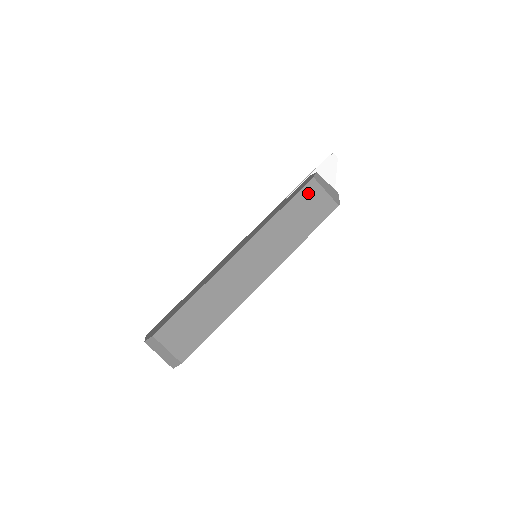
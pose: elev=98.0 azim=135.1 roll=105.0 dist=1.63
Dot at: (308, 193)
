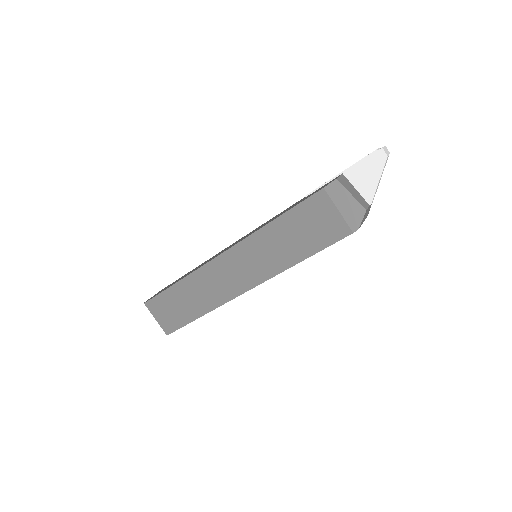
Dot at: (313, 207)
